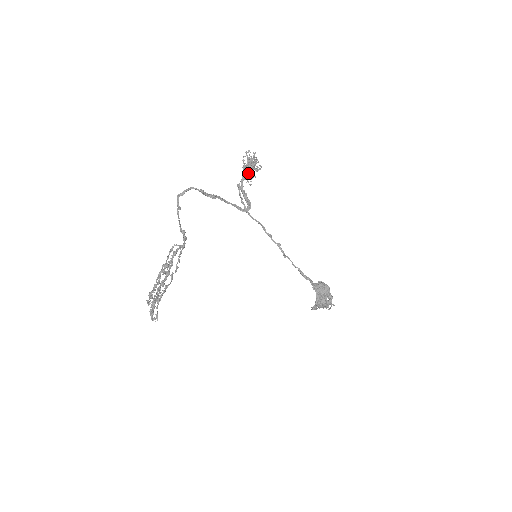
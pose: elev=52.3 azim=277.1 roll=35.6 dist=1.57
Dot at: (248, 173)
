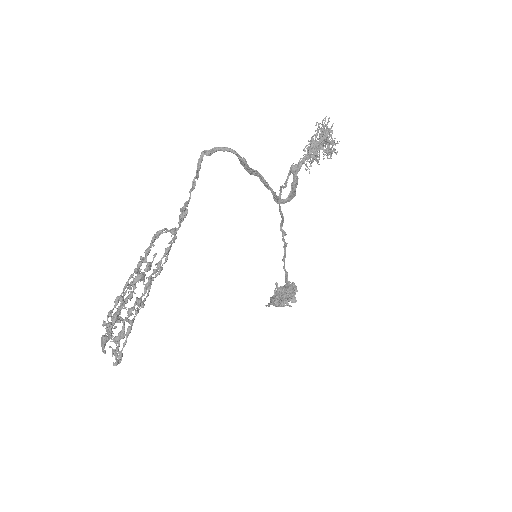
Dot at: (316, 155)
